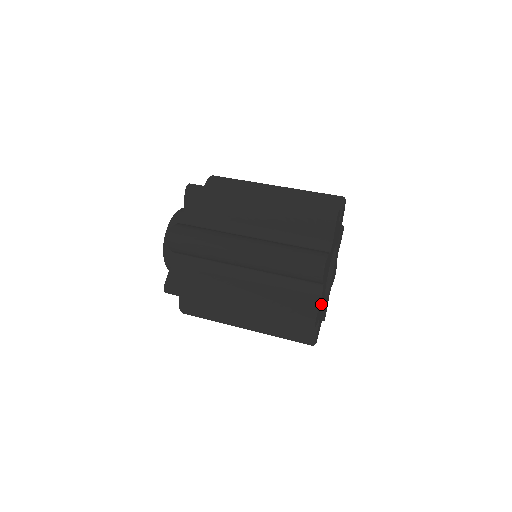
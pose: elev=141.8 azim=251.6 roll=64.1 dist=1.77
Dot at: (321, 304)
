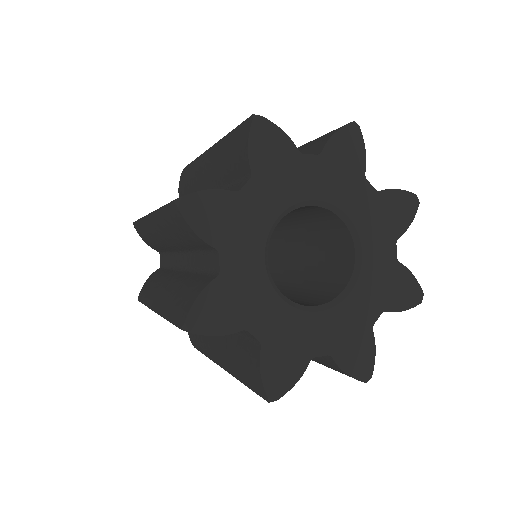
Dot at: (237, 229)
